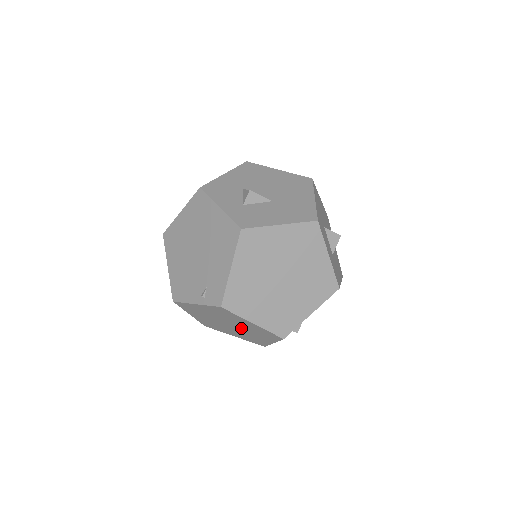
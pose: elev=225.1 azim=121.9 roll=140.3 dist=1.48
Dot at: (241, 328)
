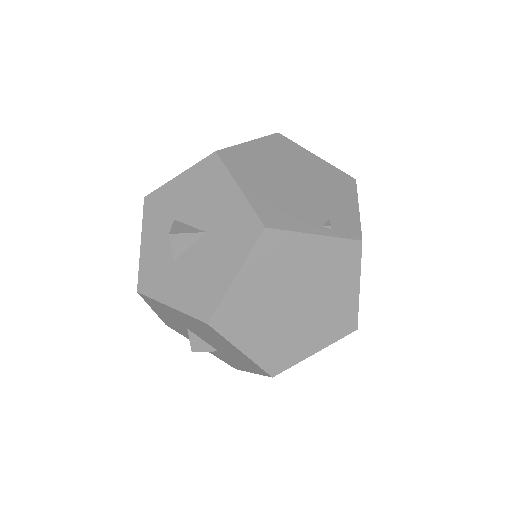
Dot at: (309, 310)
